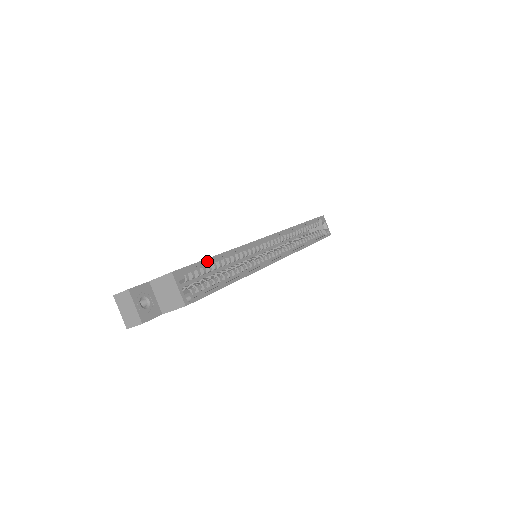
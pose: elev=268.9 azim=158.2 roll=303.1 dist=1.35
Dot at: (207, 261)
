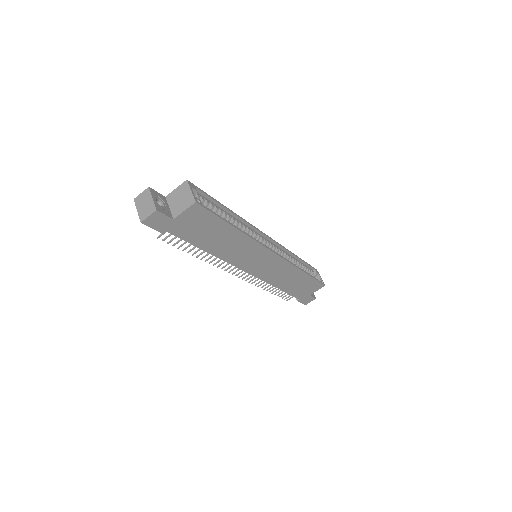
Dot at: (215, 200)
